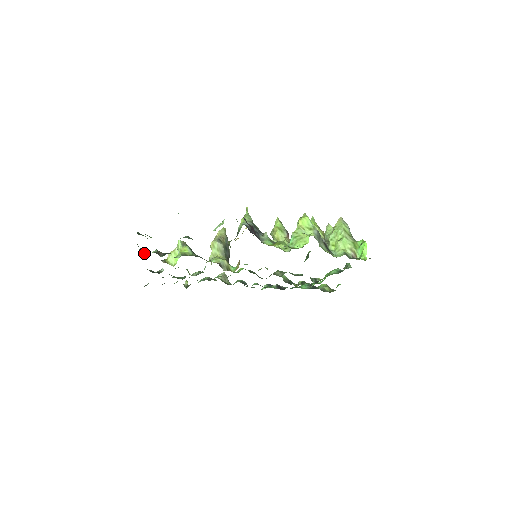
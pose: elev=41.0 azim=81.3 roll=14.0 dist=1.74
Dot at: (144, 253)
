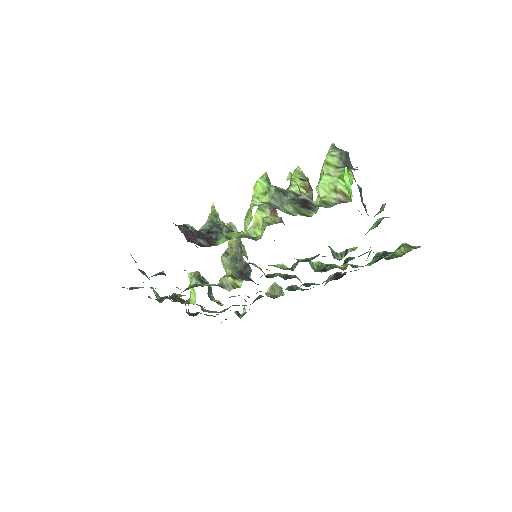
Dot at: (179, 298)
